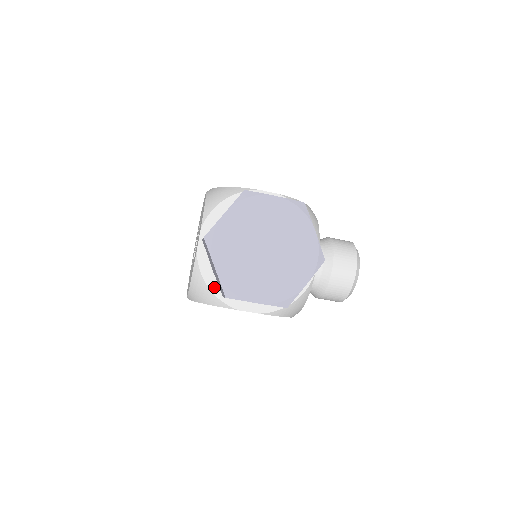
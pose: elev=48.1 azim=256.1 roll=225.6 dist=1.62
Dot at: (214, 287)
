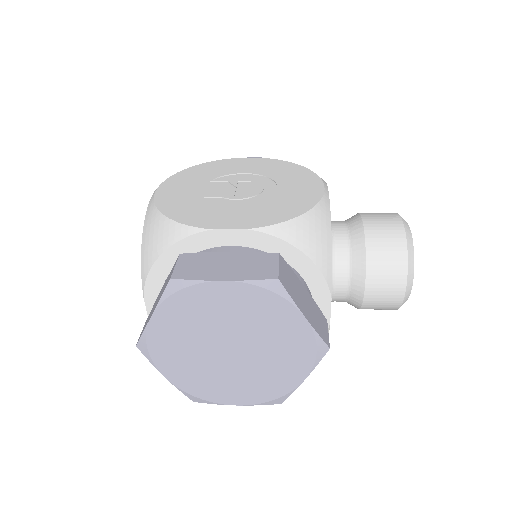
Dot at: occluded
